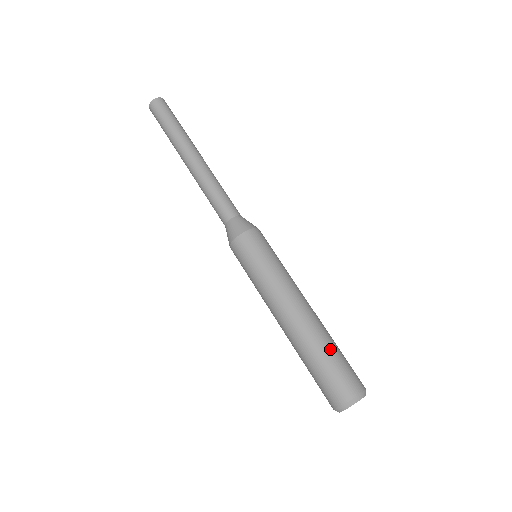
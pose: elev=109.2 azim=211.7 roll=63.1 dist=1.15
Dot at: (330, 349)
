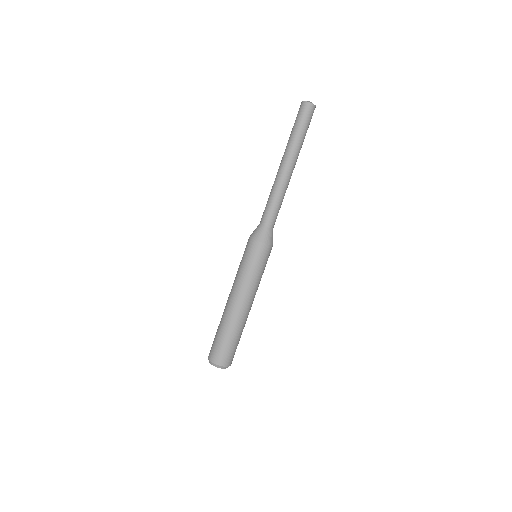
Dot at: (224, 334)
